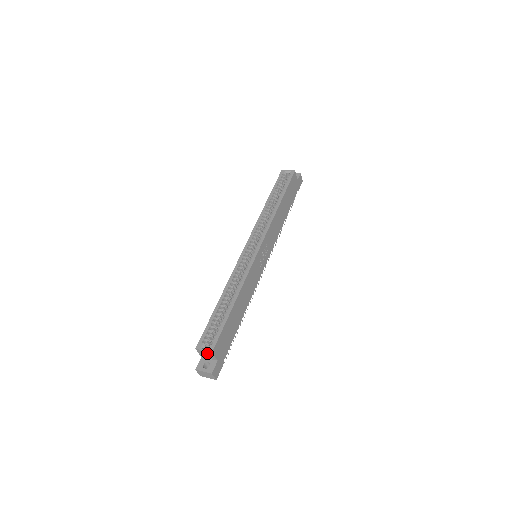
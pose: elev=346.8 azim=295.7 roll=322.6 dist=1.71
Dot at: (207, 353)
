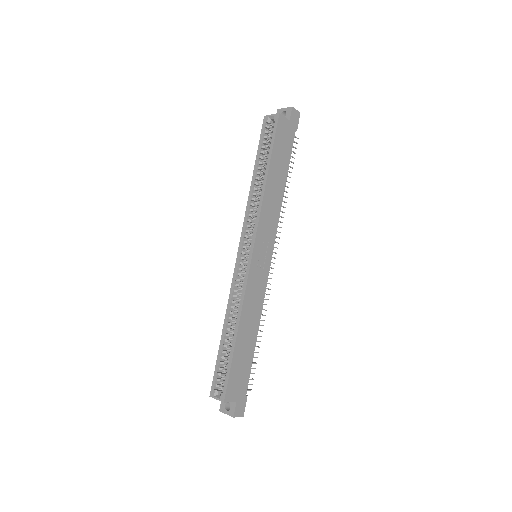
Dot at: (221, 400)
